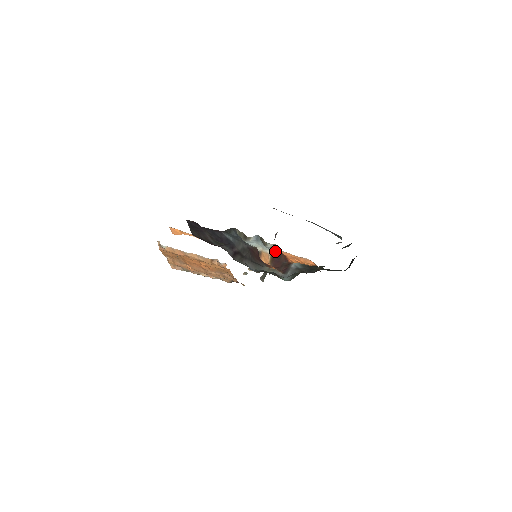
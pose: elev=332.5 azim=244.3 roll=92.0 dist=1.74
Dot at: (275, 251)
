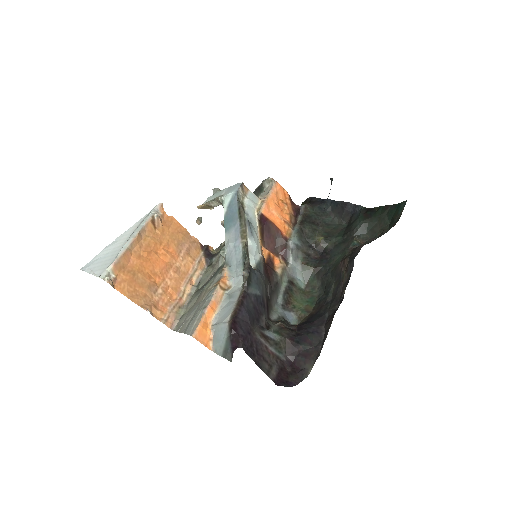
Dot at: (260, 219)
